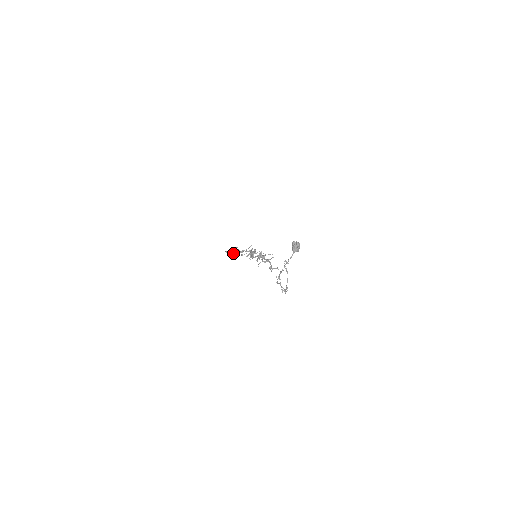
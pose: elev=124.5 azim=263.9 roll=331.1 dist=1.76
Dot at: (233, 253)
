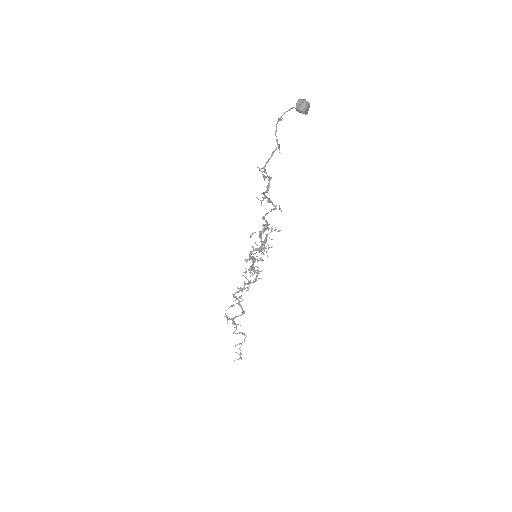
Dot at: (233, 304)
